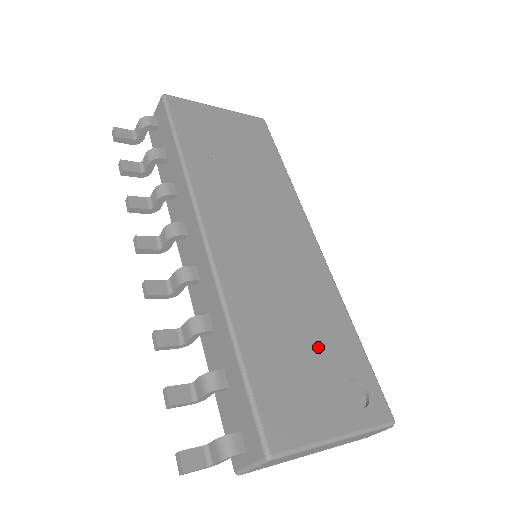
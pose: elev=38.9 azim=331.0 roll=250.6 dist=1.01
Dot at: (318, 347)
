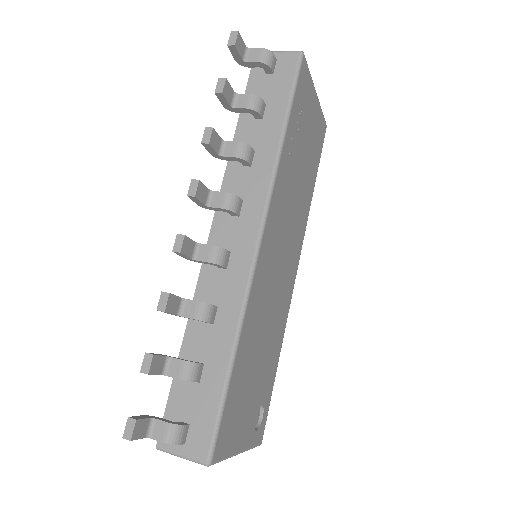
Dot at: (261, 373)
